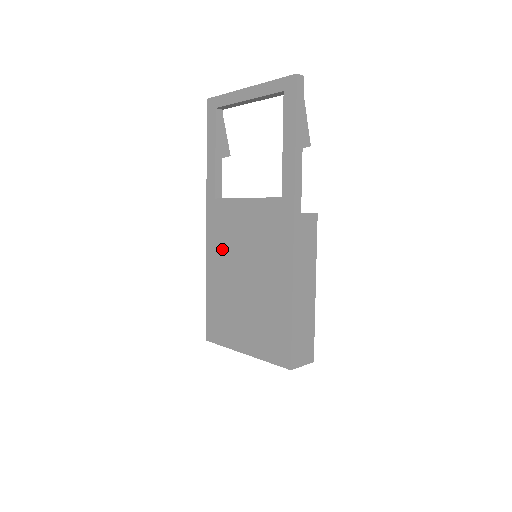
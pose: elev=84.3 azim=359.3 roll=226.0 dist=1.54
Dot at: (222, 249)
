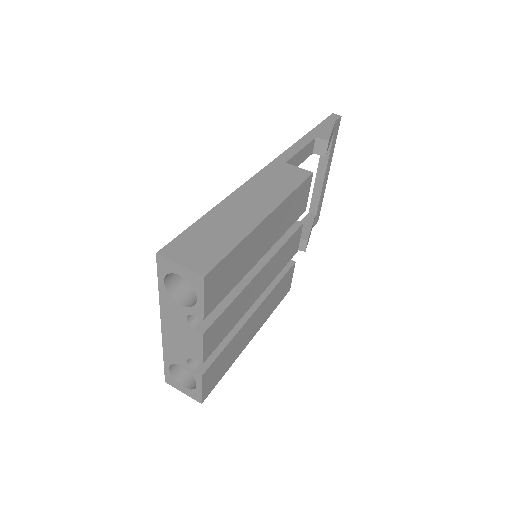
Dot at: occluded
